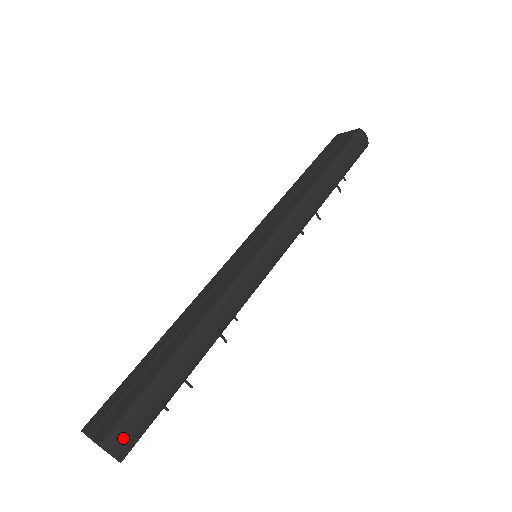
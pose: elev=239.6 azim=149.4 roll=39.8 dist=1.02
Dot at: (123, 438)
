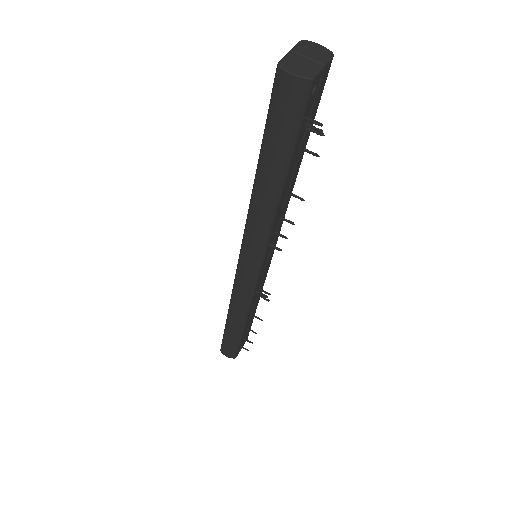
Dot at: occluded
